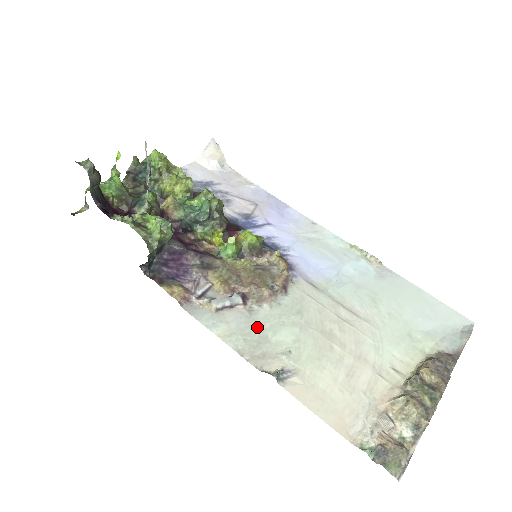
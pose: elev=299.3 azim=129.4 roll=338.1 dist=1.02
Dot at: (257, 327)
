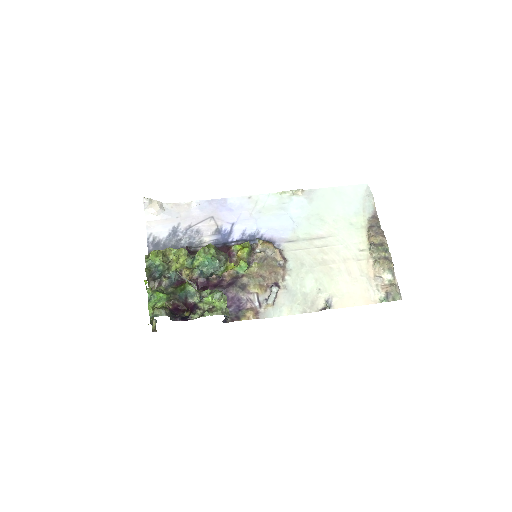
Dot at: (296, 292)
